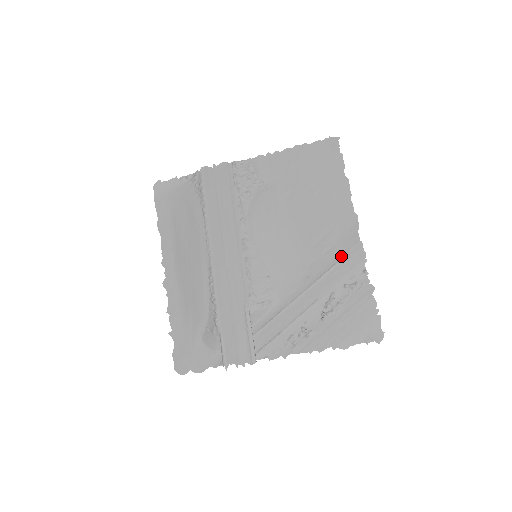
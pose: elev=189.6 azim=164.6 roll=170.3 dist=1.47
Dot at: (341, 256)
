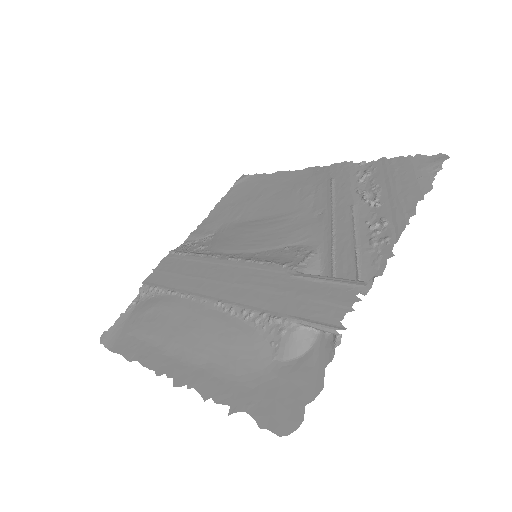
Dot at: (329, 181)
